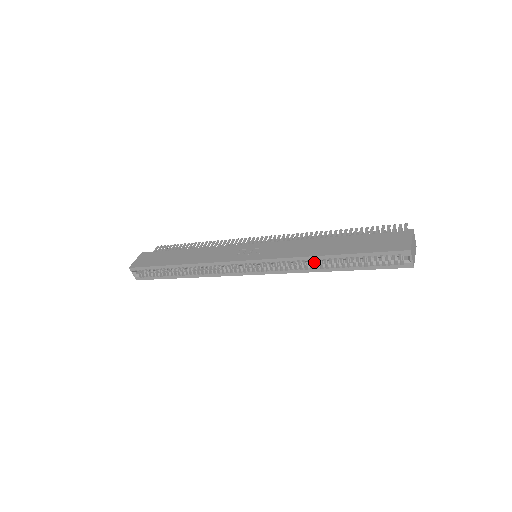
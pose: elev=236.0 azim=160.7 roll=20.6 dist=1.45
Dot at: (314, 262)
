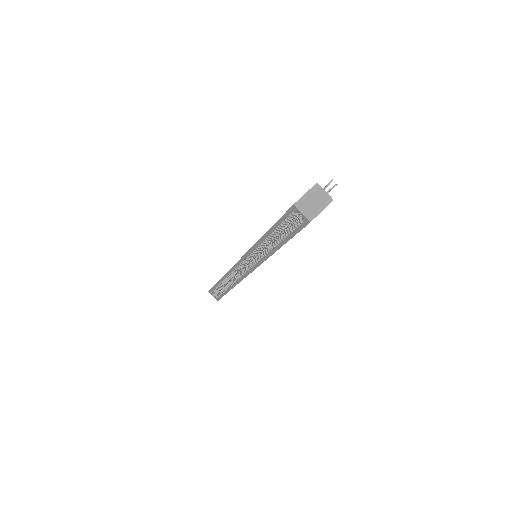
Dot at: occluded
